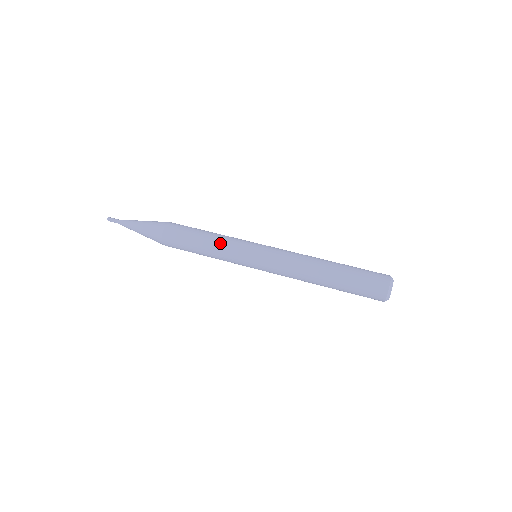
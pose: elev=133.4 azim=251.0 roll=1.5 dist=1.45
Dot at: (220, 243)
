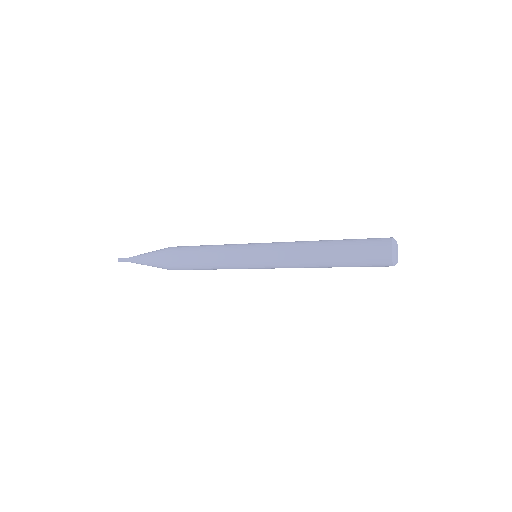
Dot at: (219, 248)
